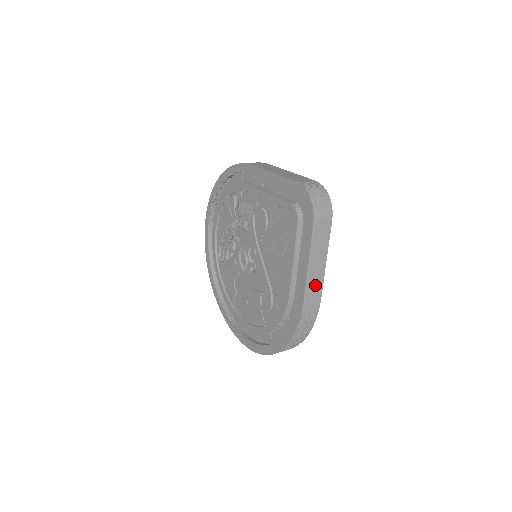
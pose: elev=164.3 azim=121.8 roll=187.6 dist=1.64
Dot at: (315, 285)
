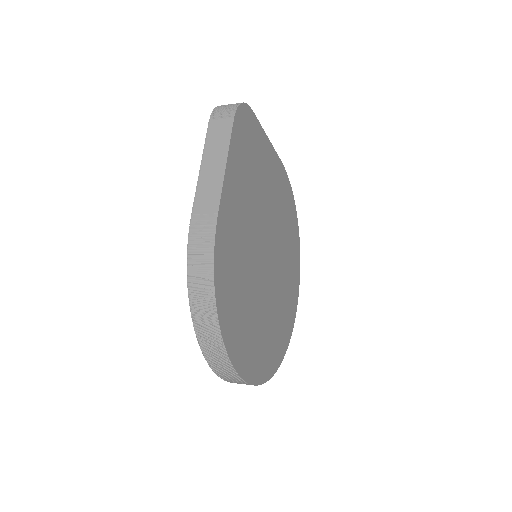
Dot at: (209, 194)
